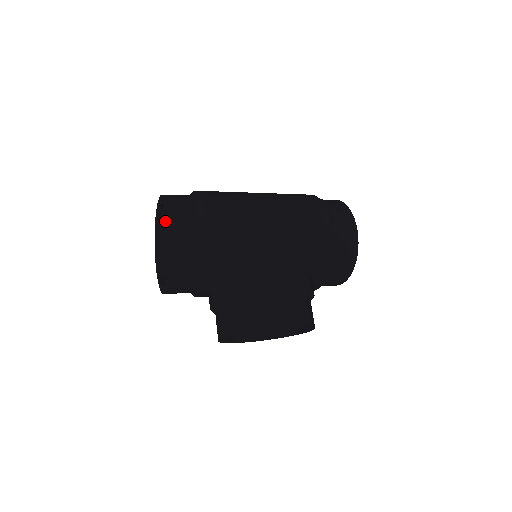
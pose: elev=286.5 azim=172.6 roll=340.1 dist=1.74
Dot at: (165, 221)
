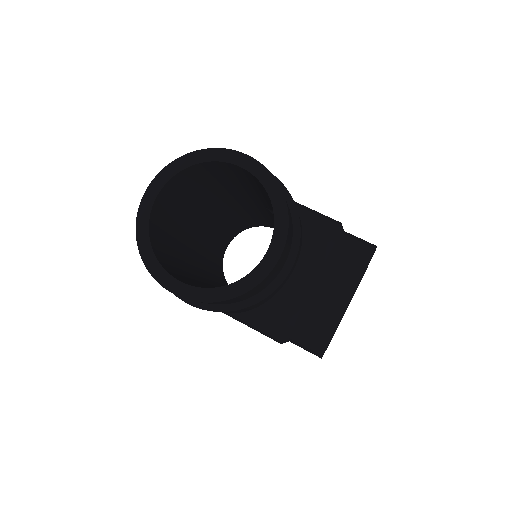
Dot at: (154, 234)
